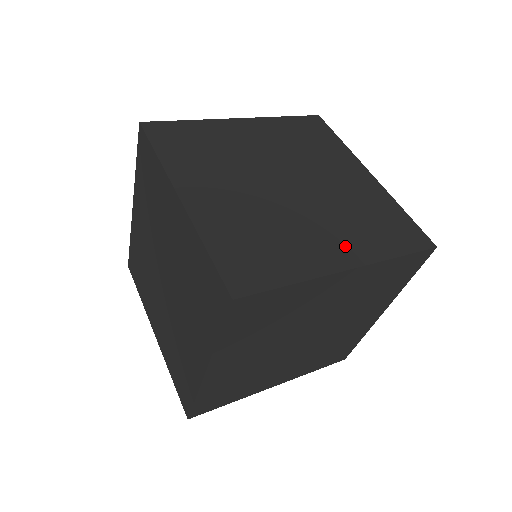
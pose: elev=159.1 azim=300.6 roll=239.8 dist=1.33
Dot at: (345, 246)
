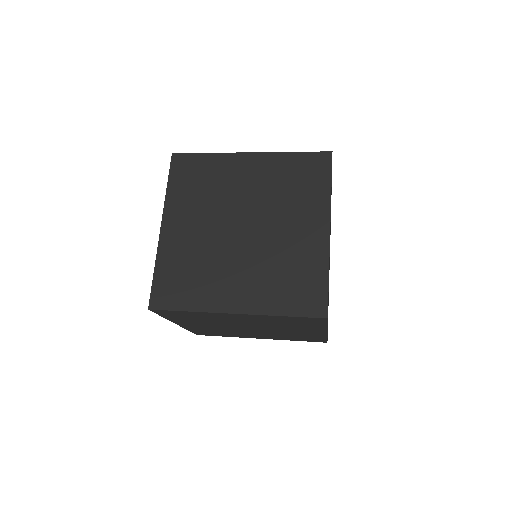
Dot at: occluded
